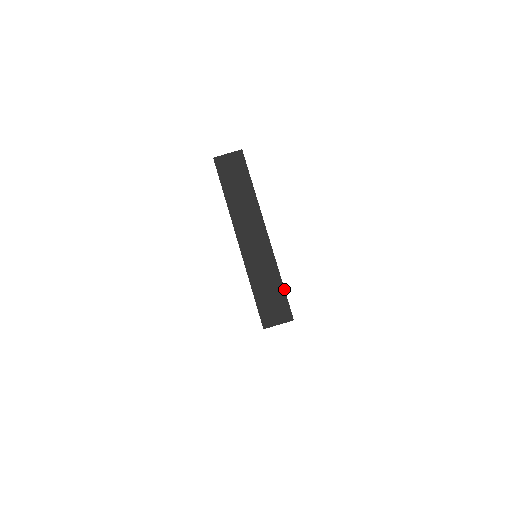
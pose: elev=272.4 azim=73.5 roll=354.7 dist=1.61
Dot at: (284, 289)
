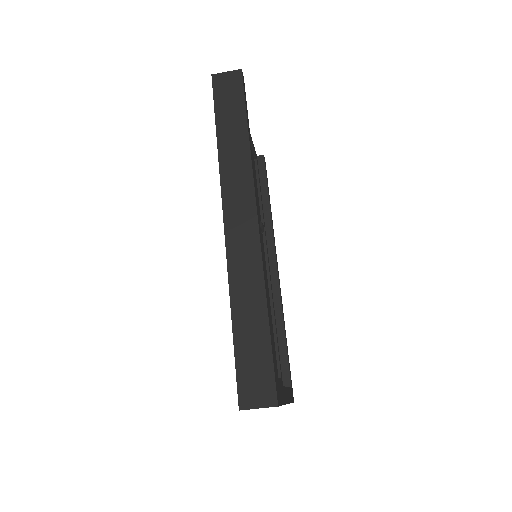
Dot at: occluded
